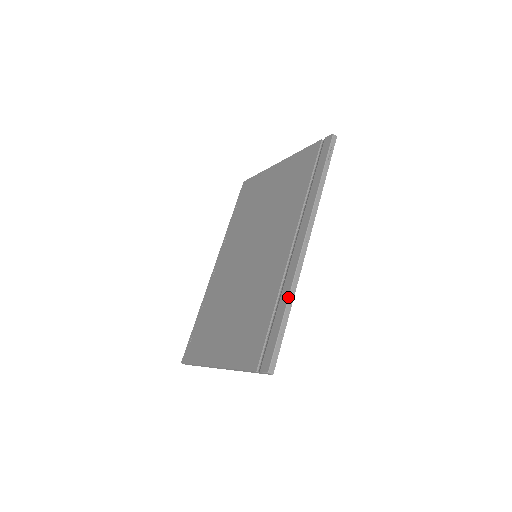
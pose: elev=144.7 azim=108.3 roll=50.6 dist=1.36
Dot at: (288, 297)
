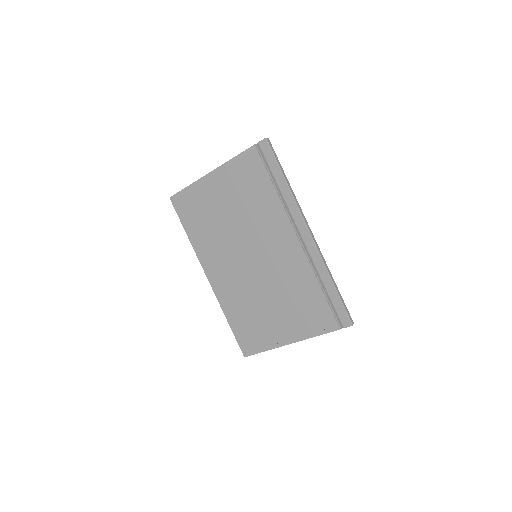
Dot at: (329, 275)
